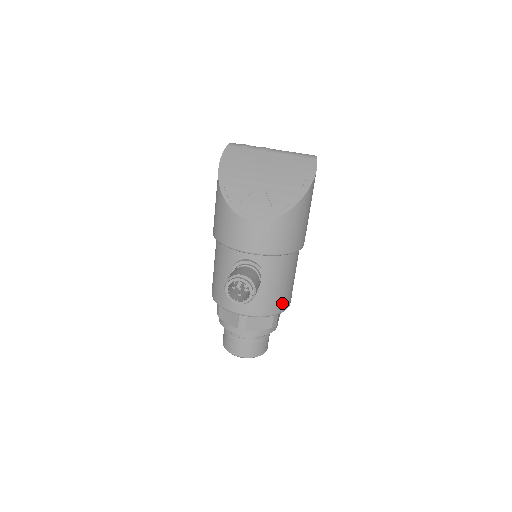
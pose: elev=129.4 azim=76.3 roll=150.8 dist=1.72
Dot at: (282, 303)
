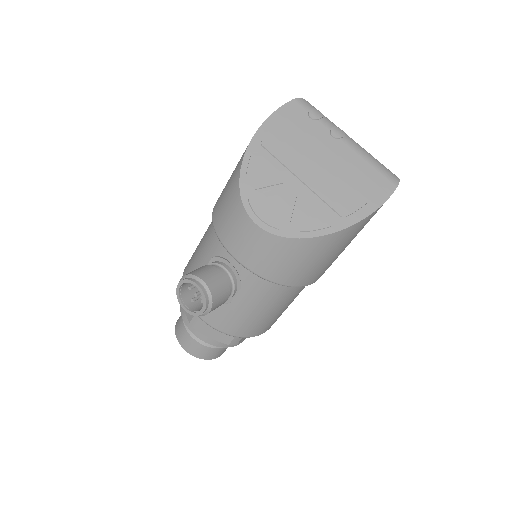
Dot at: (252, 329)
